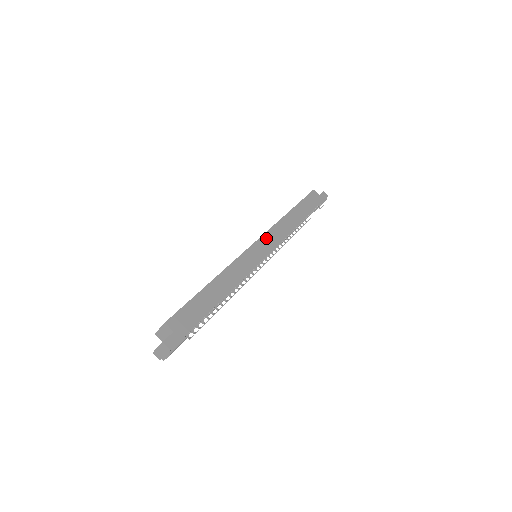
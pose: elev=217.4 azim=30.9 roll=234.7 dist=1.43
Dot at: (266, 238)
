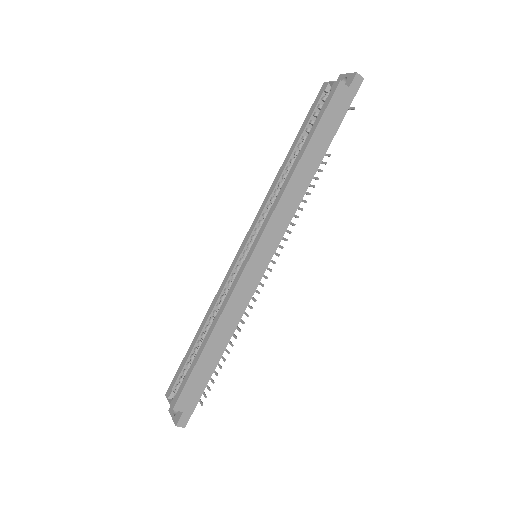
Dot at: (267, 236)
